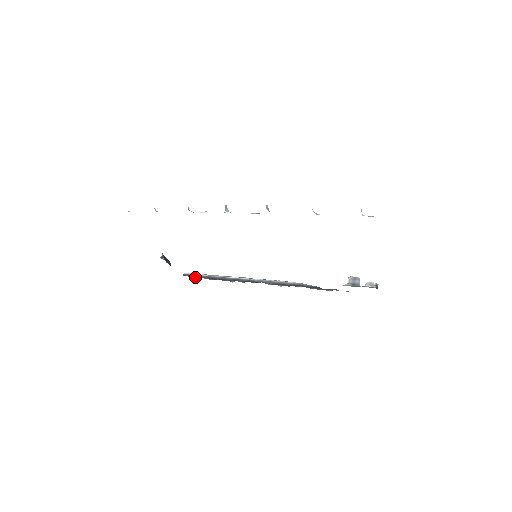
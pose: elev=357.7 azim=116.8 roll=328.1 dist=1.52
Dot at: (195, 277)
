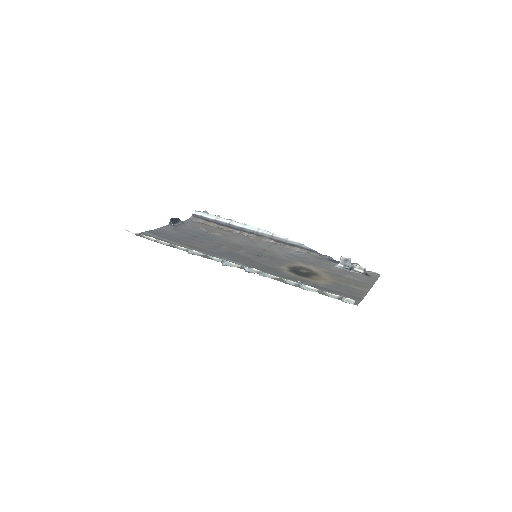
Dot at: (204, 221)
